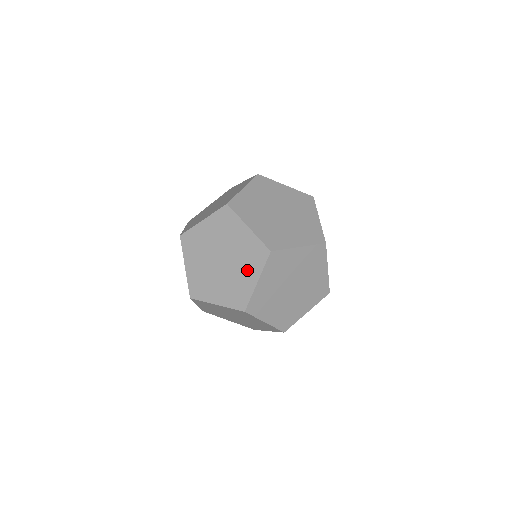
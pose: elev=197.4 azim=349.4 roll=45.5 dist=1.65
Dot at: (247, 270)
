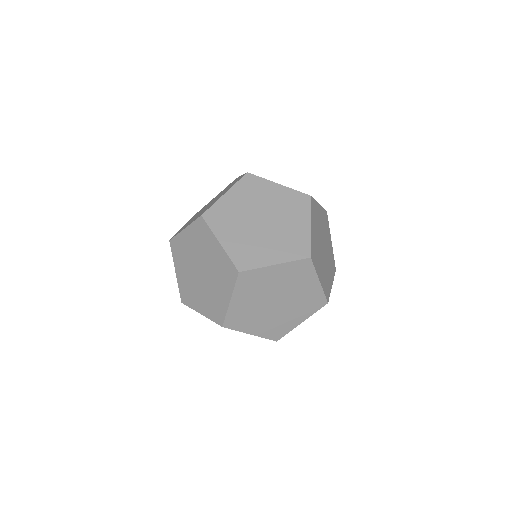
Dot at: (277, 249)
